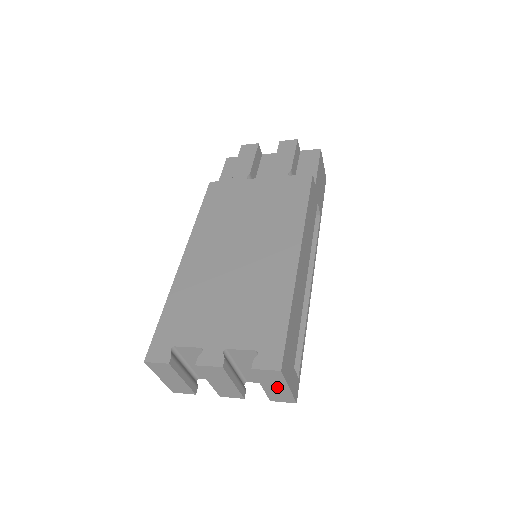
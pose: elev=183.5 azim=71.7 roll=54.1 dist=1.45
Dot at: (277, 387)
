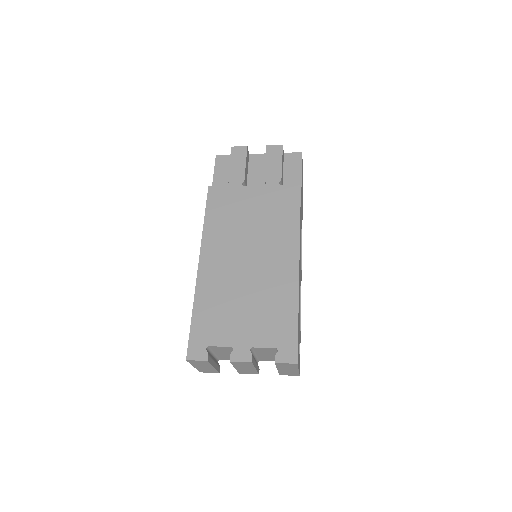
Dot at: (289, 370)
